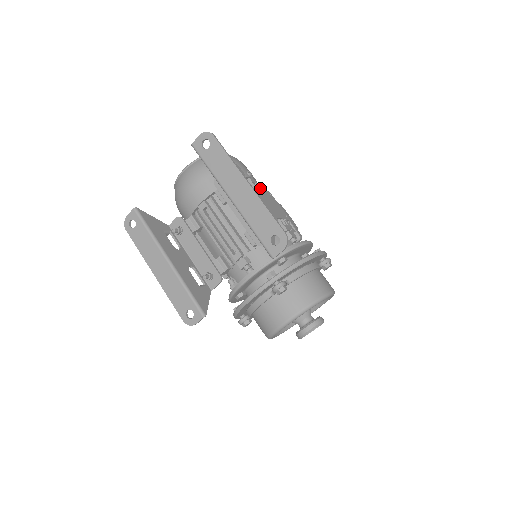
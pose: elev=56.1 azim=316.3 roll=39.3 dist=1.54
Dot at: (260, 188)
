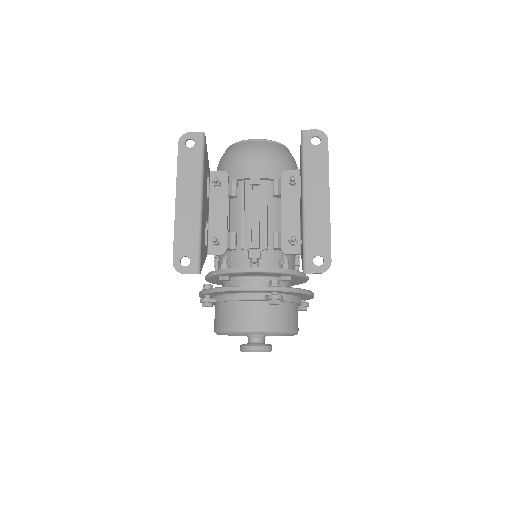
Dot at: occluded
